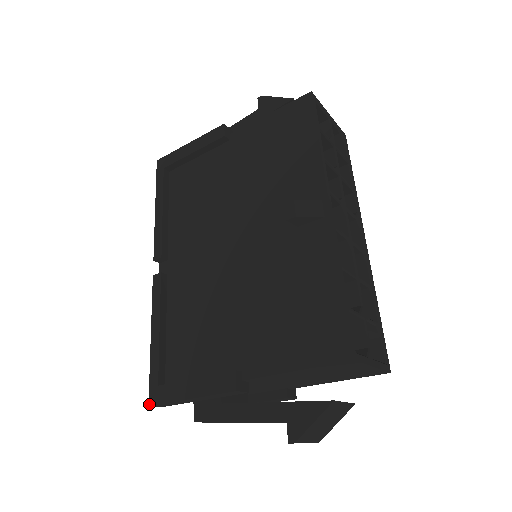
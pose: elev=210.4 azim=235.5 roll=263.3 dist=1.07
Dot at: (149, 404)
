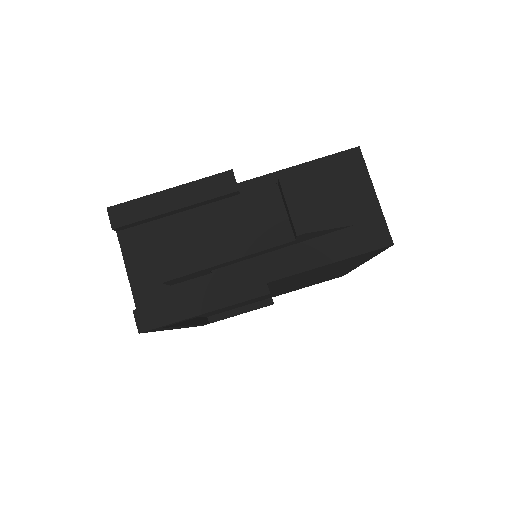
Dot at: (109, 207)
